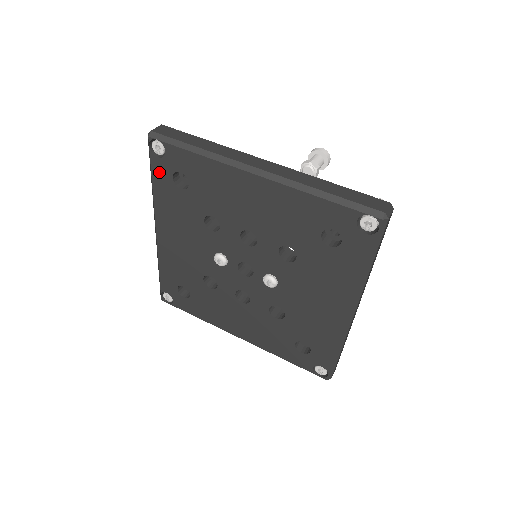
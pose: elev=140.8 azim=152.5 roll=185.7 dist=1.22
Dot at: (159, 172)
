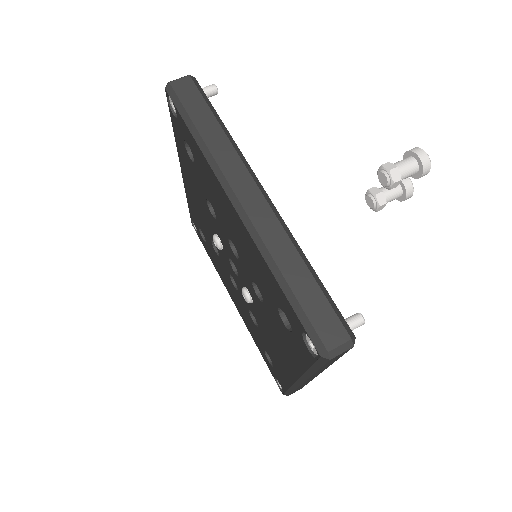
Dot at: (176, 128)
